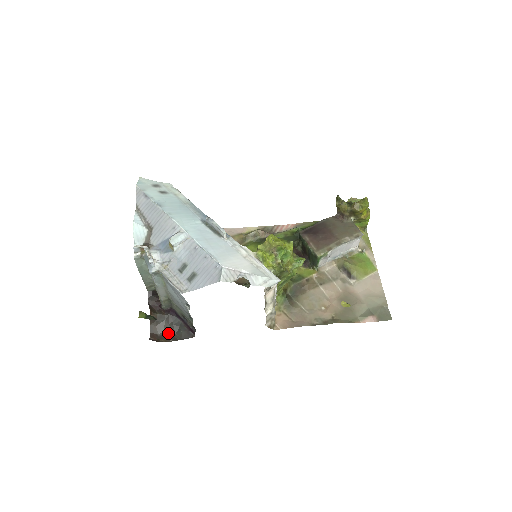
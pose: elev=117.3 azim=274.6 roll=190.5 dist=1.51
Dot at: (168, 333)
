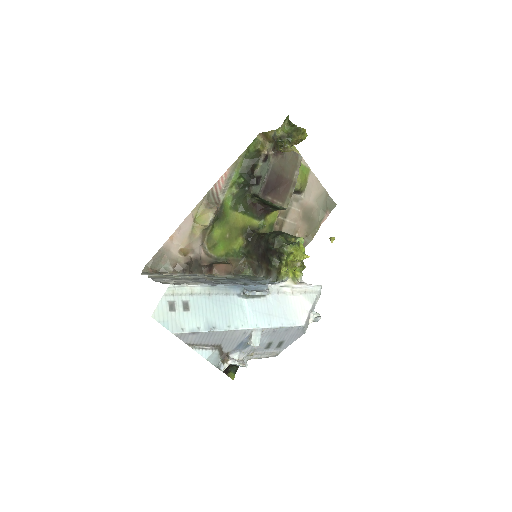
Dot at: occluded
